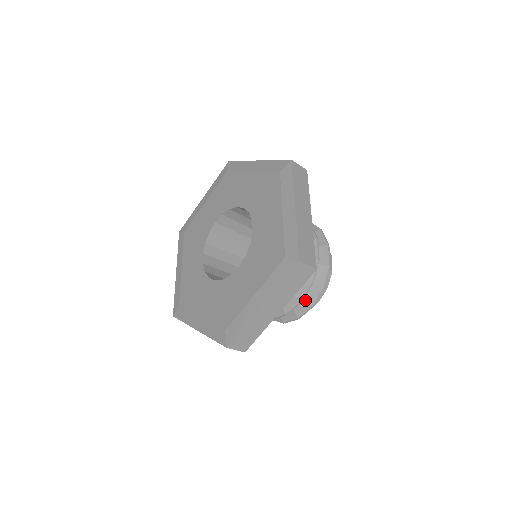
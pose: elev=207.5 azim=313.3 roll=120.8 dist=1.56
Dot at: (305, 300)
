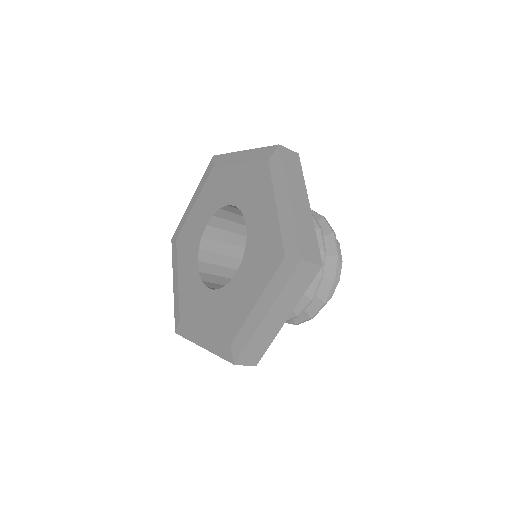
Dot at: (316, 297)
